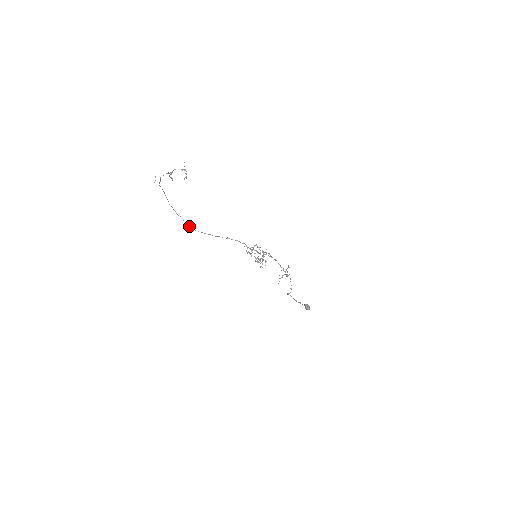
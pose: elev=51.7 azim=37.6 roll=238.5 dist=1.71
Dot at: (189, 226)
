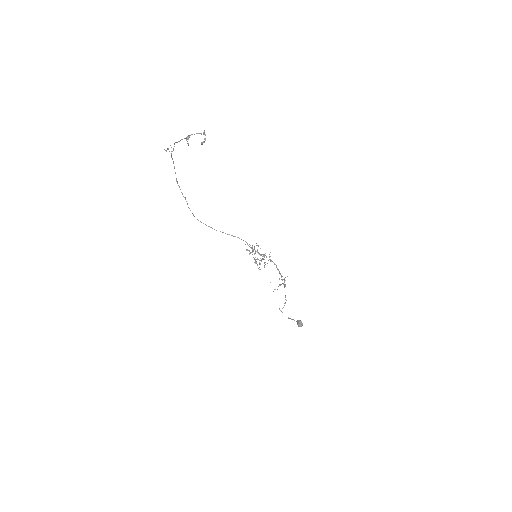
Dot at: occluded
